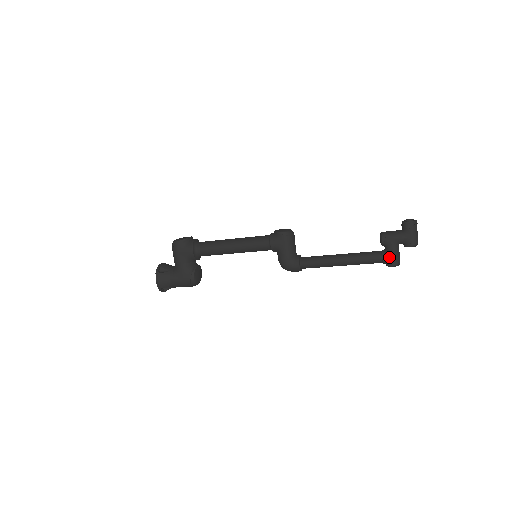
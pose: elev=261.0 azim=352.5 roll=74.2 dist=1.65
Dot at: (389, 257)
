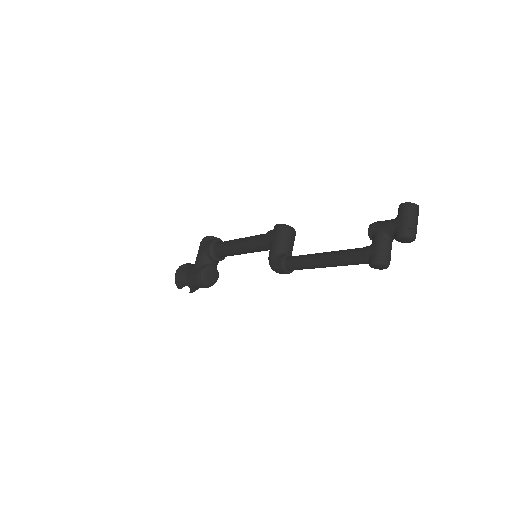
Dot at: (371, 250)
